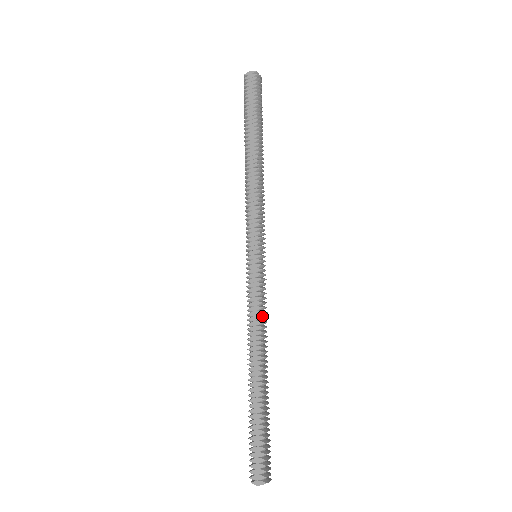
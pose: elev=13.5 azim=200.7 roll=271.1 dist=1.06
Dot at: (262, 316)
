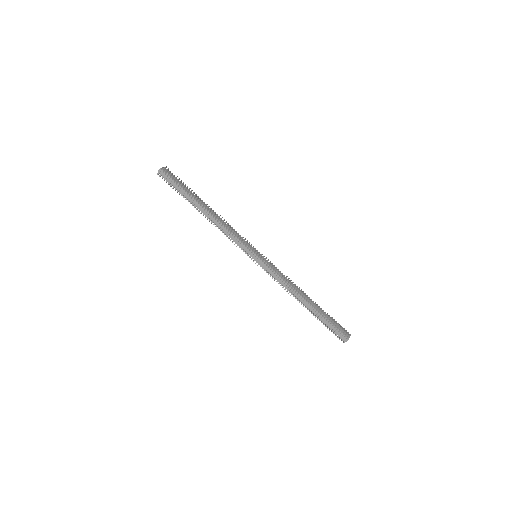
Dot at: (285, 280)
